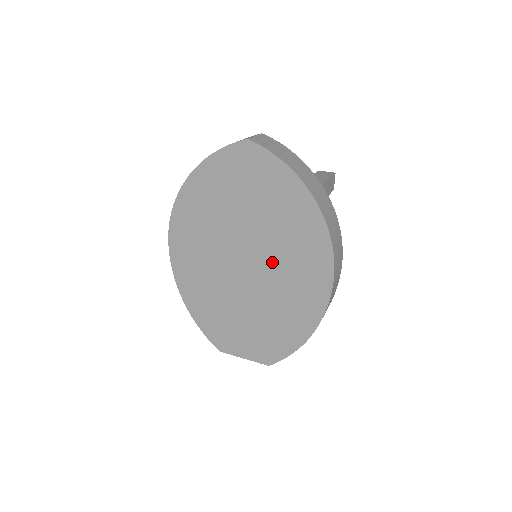
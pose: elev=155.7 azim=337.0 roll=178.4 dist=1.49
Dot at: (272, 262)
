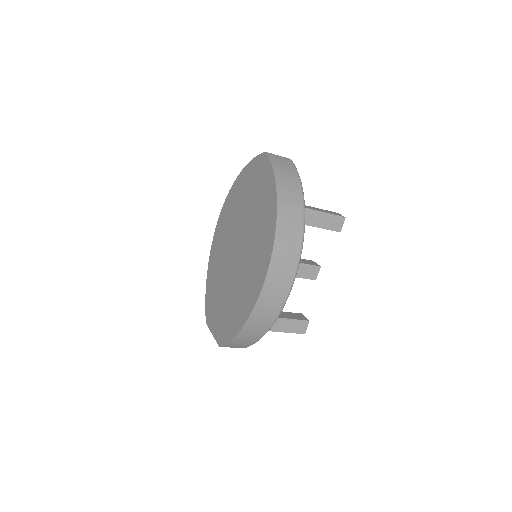
Dot at: (247, 252)
